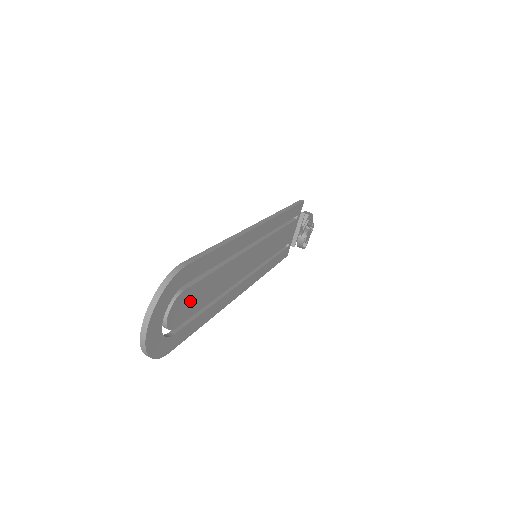
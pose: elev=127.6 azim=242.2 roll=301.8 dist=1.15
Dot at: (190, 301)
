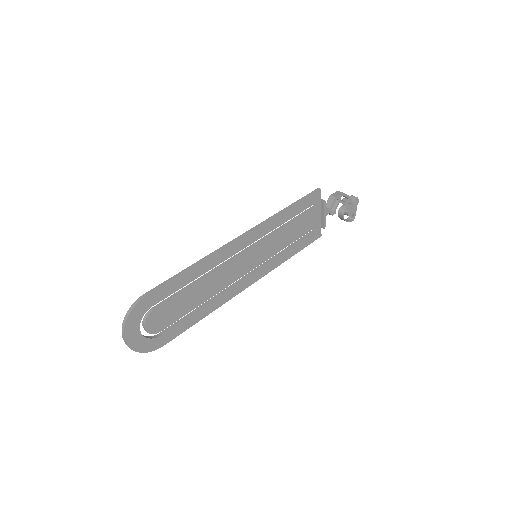
Dot at: (169, 312)
